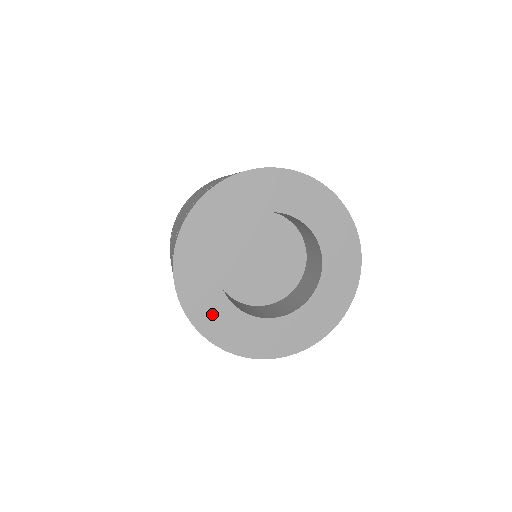
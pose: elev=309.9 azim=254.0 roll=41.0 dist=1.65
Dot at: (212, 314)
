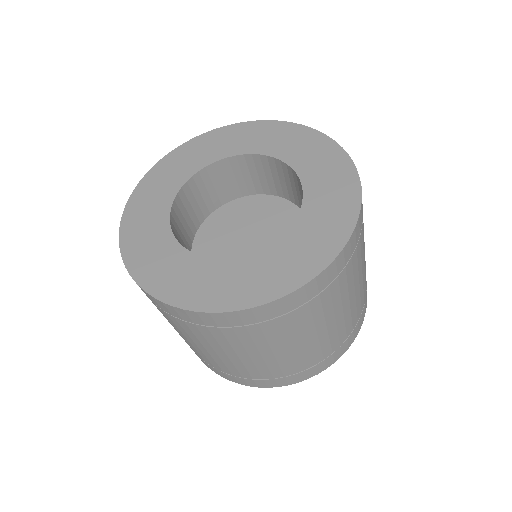
Dot at: (149, 204)
